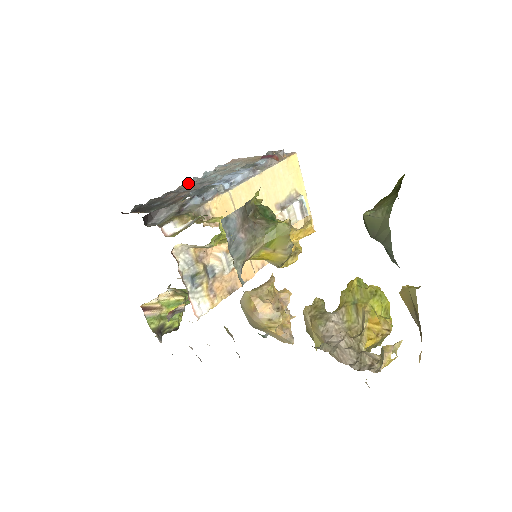
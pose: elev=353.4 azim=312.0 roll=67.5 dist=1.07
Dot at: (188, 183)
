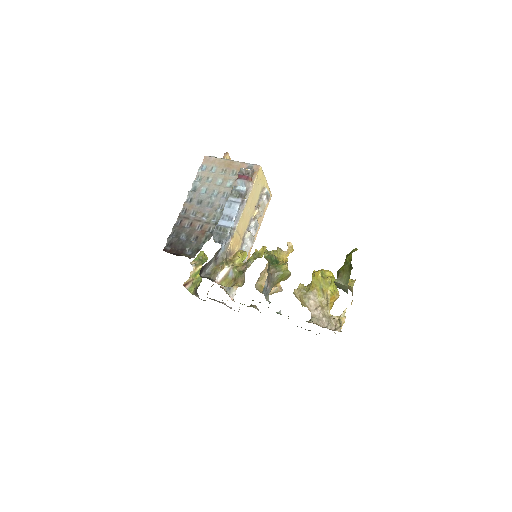
Dot at: (187, 198)
